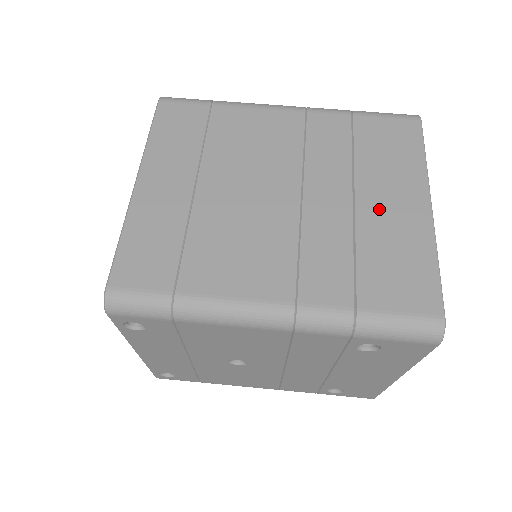
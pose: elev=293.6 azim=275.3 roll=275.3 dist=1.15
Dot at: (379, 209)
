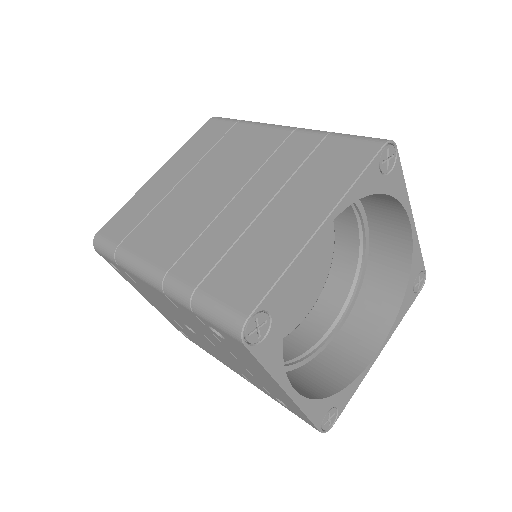
Dot at: (277, 217)
